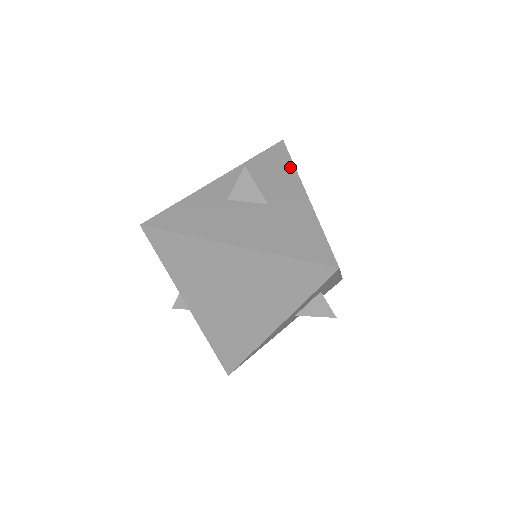
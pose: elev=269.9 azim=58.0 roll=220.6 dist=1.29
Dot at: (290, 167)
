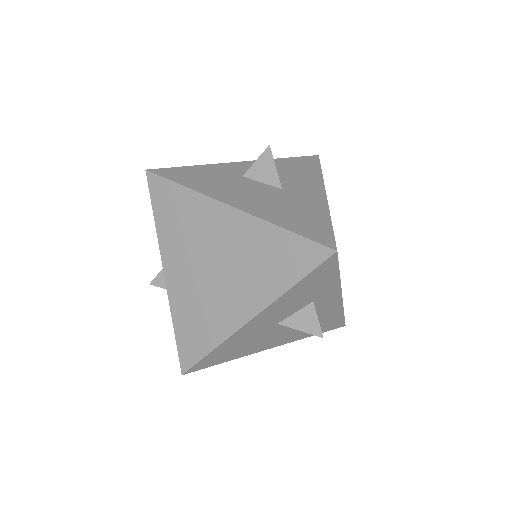
Dot at: (317, 172)
